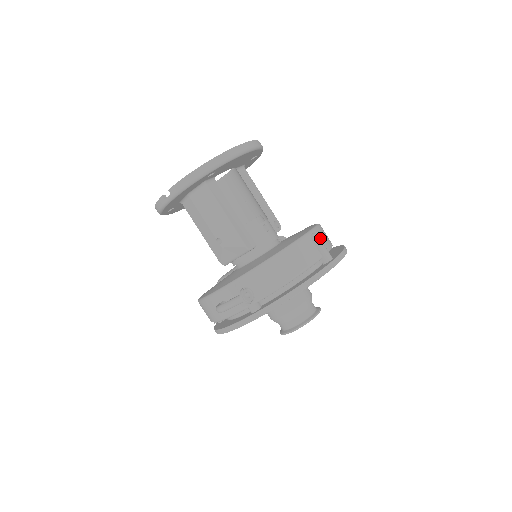
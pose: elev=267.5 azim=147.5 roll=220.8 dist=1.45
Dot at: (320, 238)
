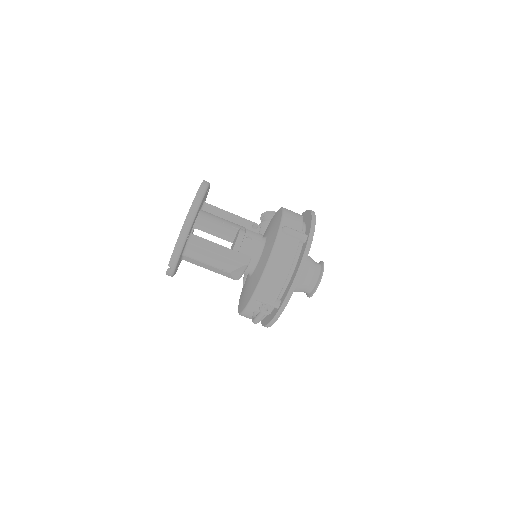
Dot at: (290, 226)
